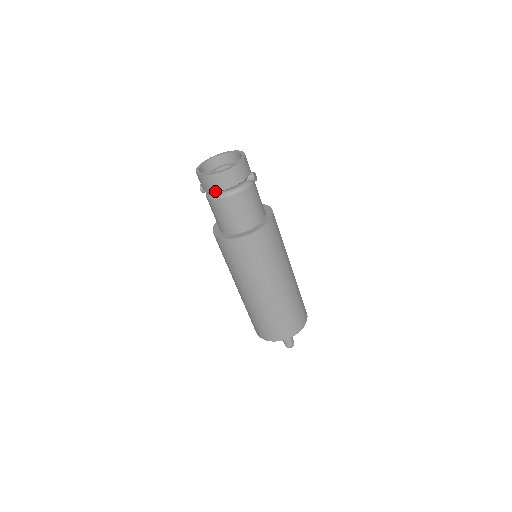
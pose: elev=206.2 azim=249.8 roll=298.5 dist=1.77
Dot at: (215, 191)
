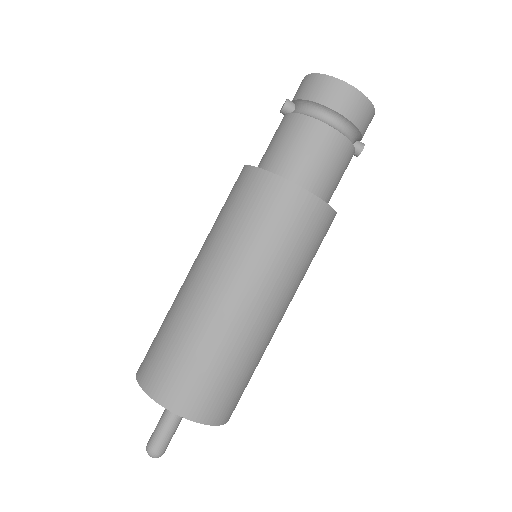
Dot at: (330, 107)
